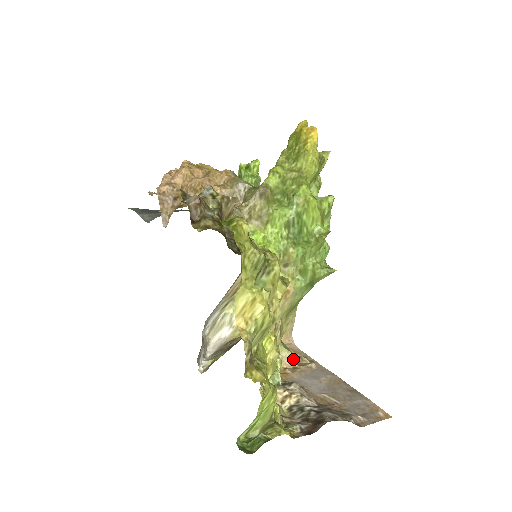
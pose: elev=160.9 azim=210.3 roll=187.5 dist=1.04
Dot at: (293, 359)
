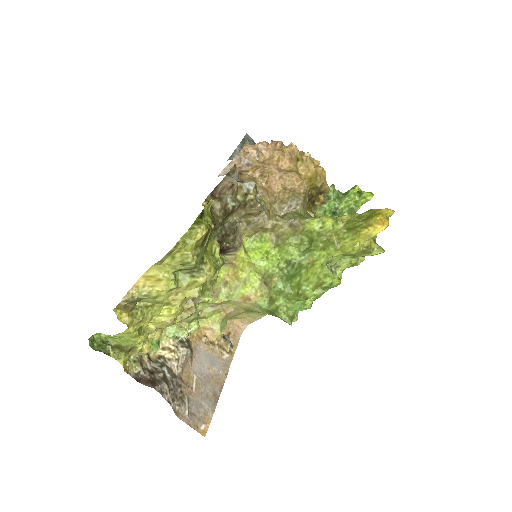
Dot at: (222, 337)
